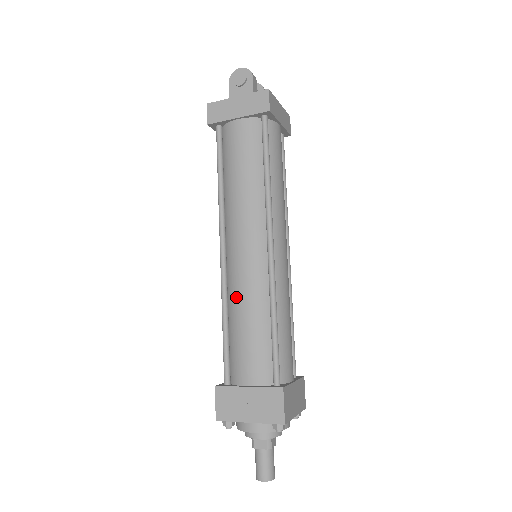
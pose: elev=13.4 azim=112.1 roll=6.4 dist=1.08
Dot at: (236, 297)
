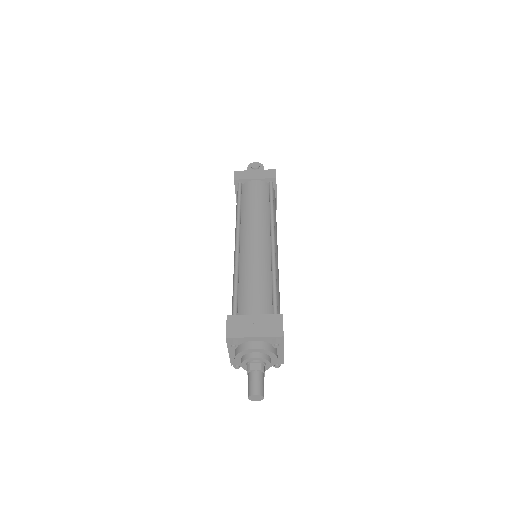
Dot at: (247, 265)
